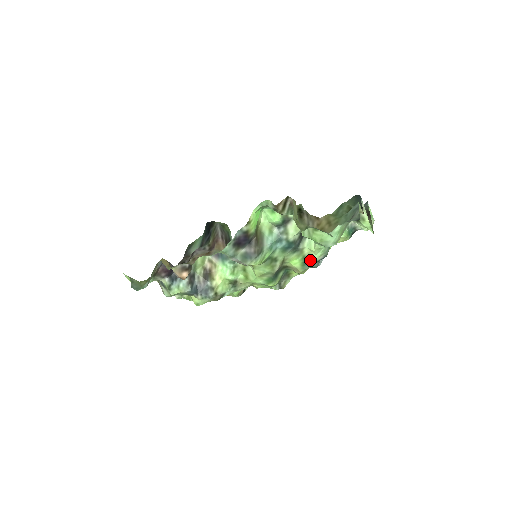
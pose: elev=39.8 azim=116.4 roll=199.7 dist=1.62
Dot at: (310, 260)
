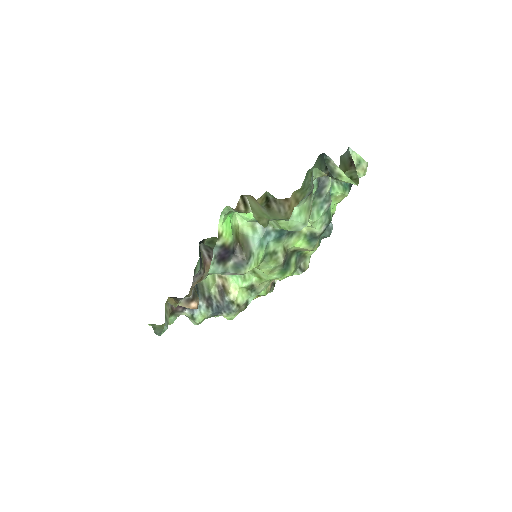
Dot at: (313, 235)
